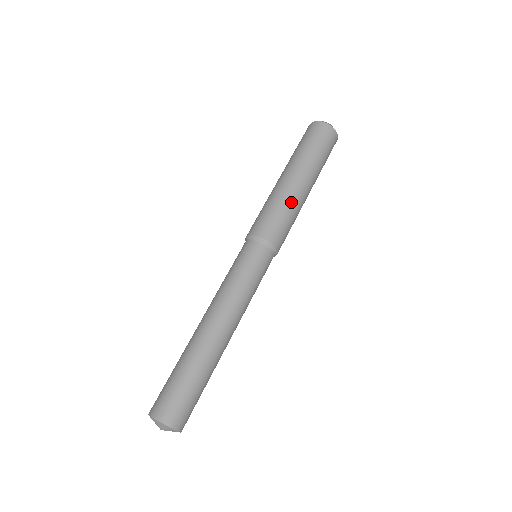
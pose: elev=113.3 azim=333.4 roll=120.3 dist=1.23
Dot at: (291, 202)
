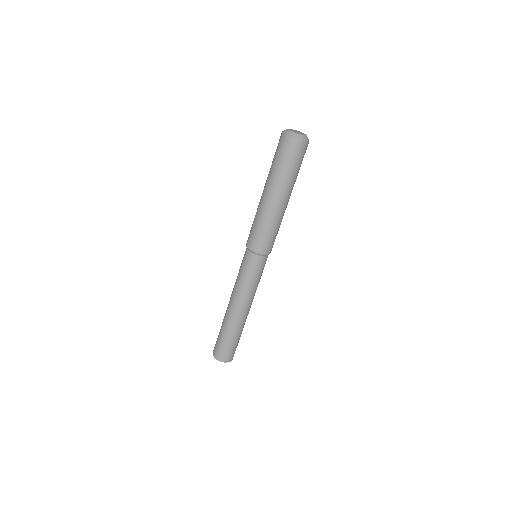
Dot at: occluded
